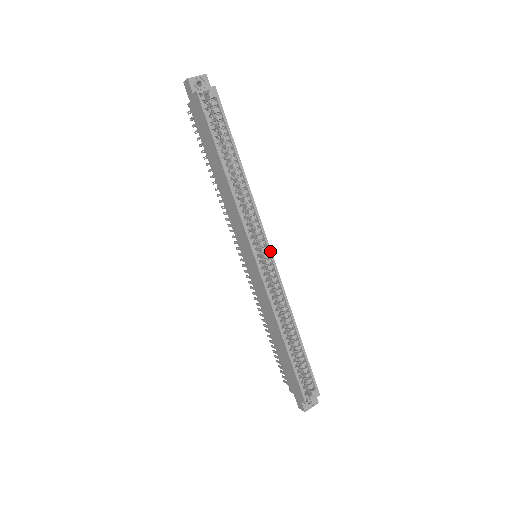
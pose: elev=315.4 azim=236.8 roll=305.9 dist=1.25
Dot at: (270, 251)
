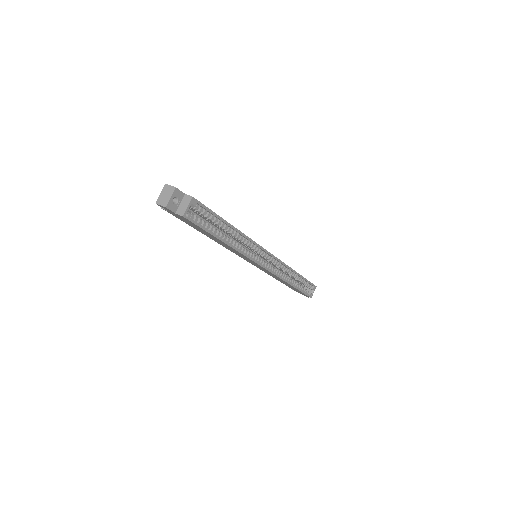
Dot at: (270, 254)
